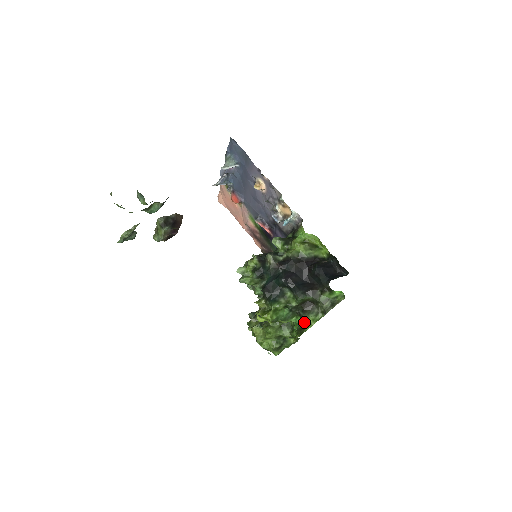
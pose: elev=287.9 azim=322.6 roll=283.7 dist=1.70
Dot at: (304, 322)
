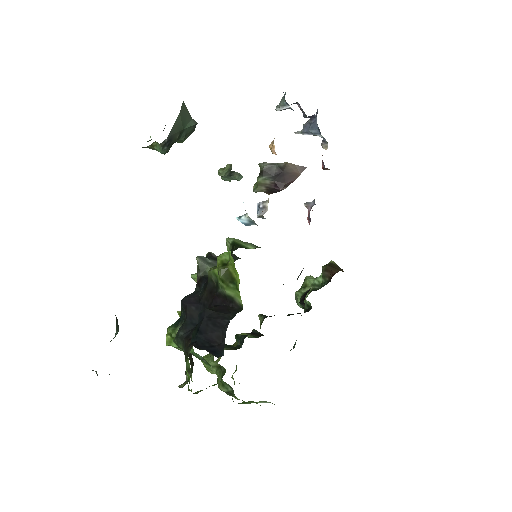
Dot at: (191, 379)
